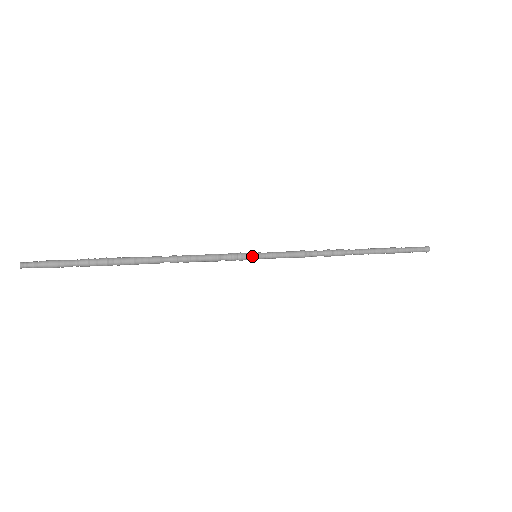
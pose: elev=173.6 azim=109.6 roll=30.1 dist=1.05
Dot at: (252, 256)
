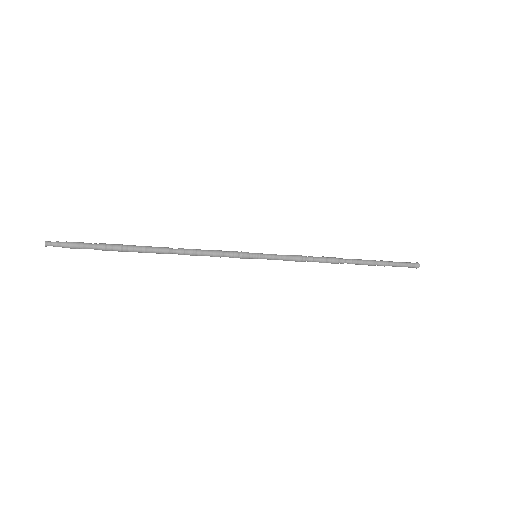
Dot at: (252, 254)
